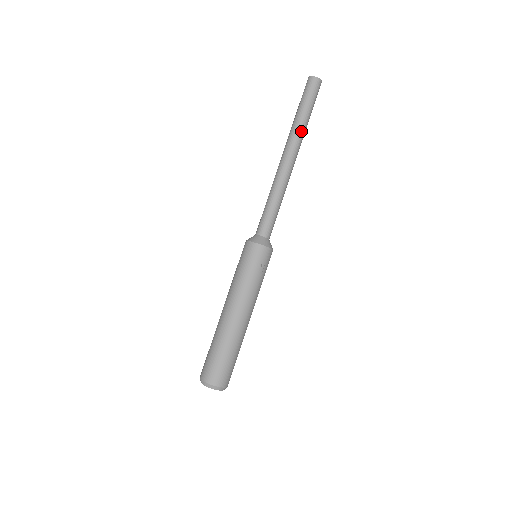
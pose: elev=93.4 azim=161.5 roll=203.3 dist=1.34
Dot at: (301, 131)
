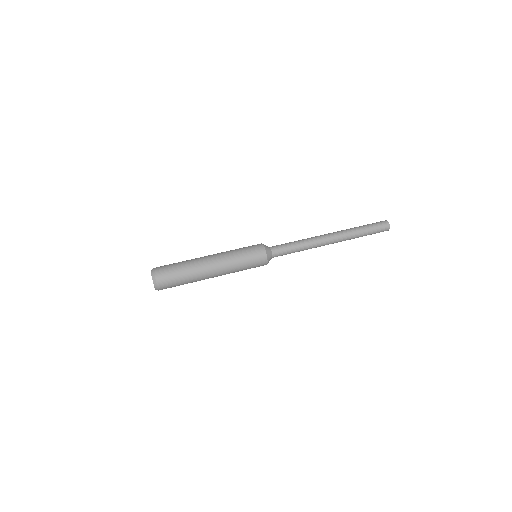
Dot at: (352, 235)
